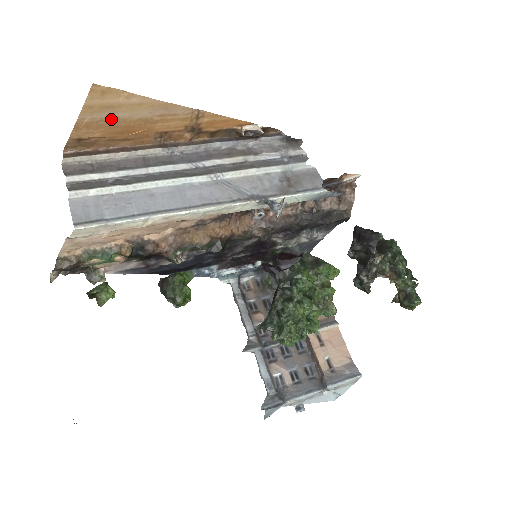
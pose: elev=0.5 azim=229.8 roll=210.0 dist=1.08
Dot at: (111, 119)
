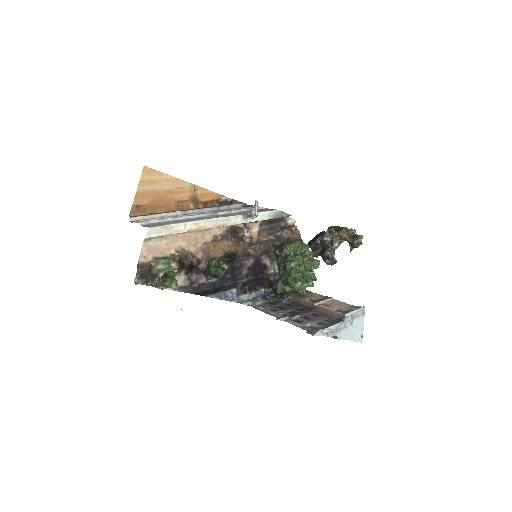
Dot at: (153, 191)
